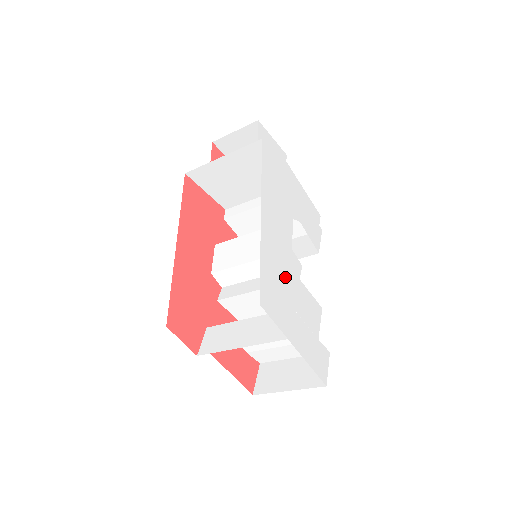
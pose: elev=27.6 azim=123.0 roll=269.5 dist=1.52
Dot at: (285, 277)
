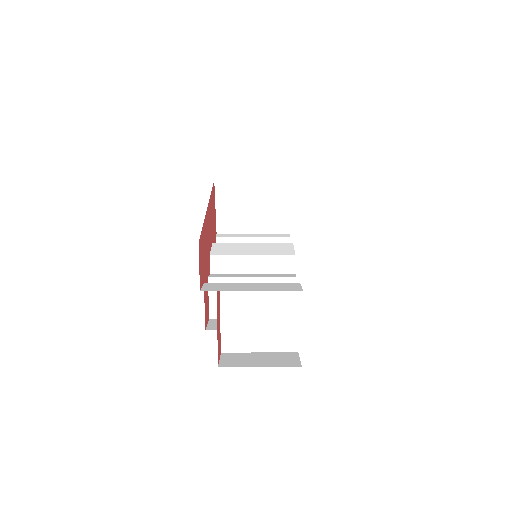
Dot at: occluded
